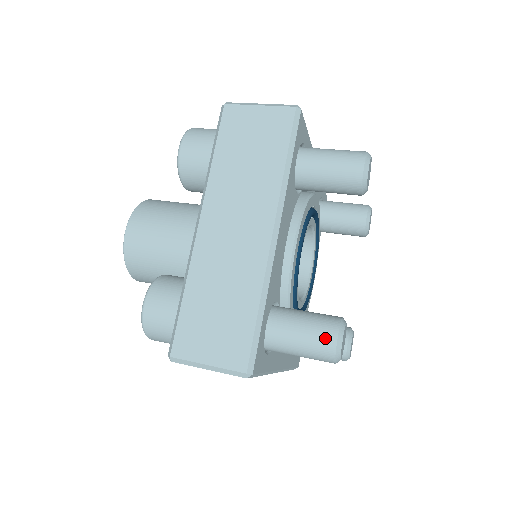
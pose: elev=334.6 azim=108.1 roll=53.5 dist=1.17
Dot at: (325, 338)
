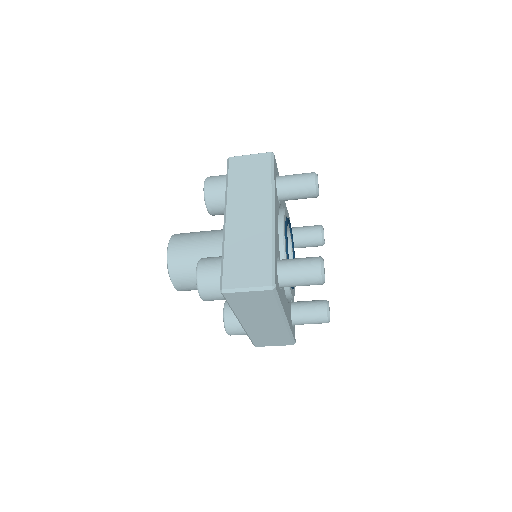
Dot at: occluded
